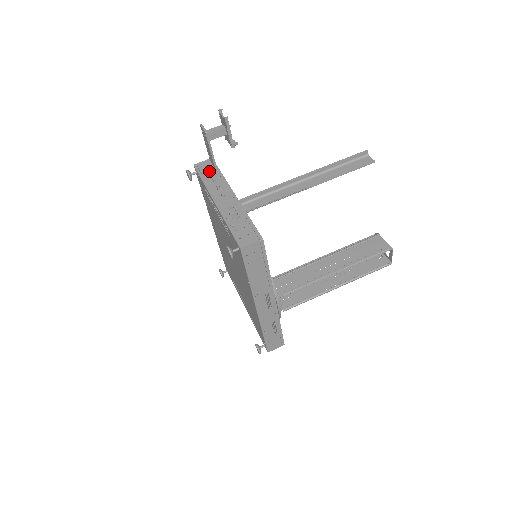
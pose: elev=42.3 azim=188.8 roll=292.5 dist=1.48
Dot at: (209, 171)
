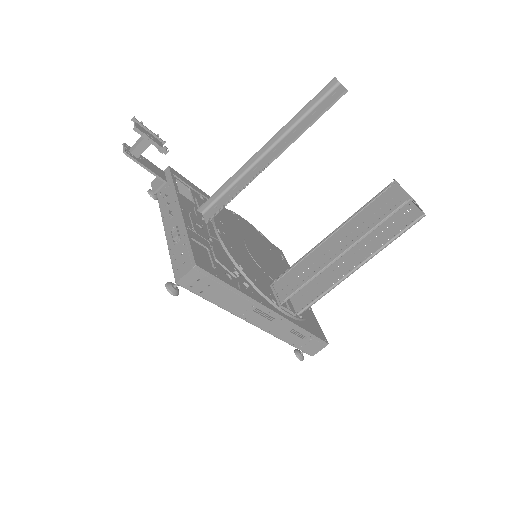
Dot at: (159, 187)
